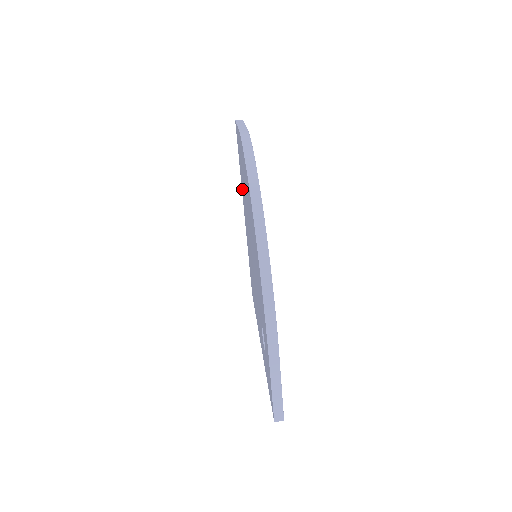
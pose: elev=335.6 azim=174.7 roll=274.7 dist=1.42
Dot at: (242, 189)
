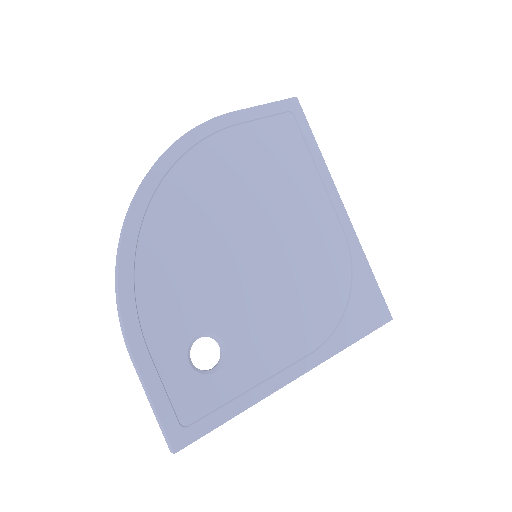
Dot at: occluded
